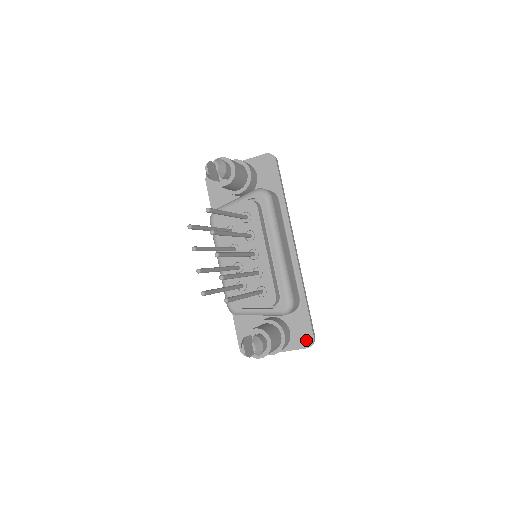
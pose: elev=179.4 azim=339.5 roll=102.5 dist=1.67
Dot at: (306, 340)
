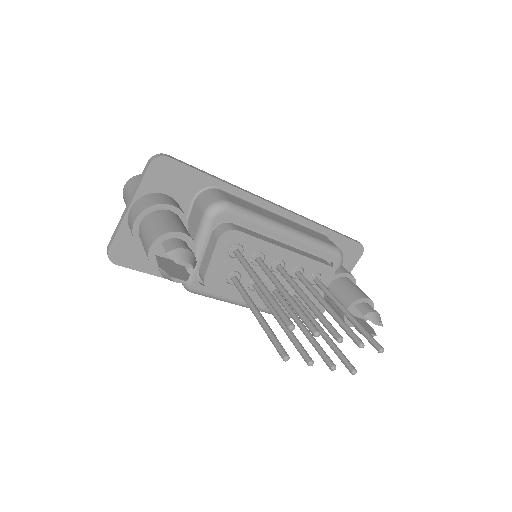
Dot at: (356, 252)
